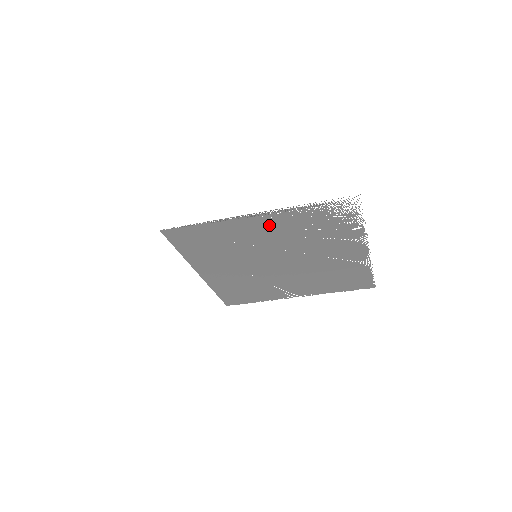
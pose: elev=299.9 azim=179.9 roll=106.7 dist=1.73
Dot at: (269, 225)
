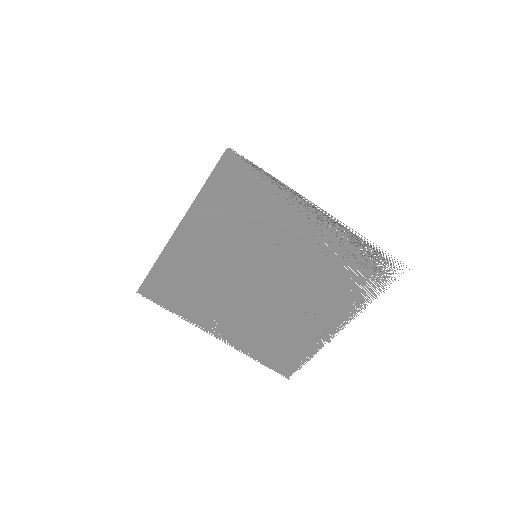
Dot at: (315, 233)
